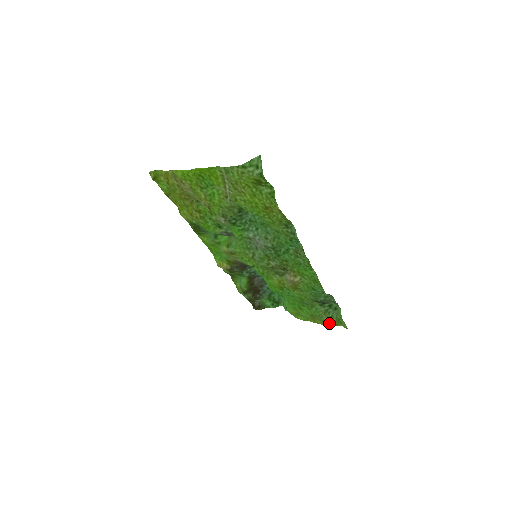
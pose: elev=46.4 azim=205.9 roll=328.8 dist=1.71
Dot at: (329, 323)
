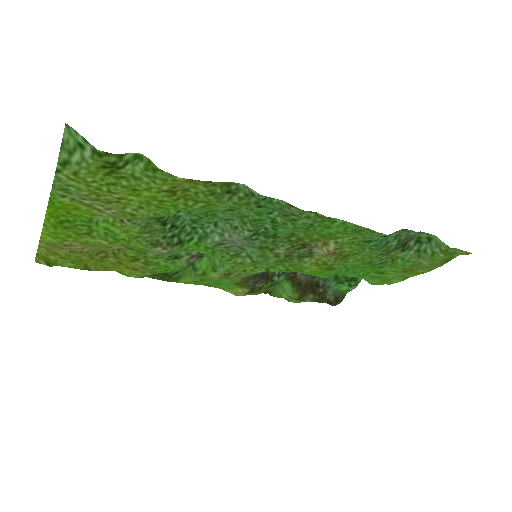
Dot at: (437, 264)
